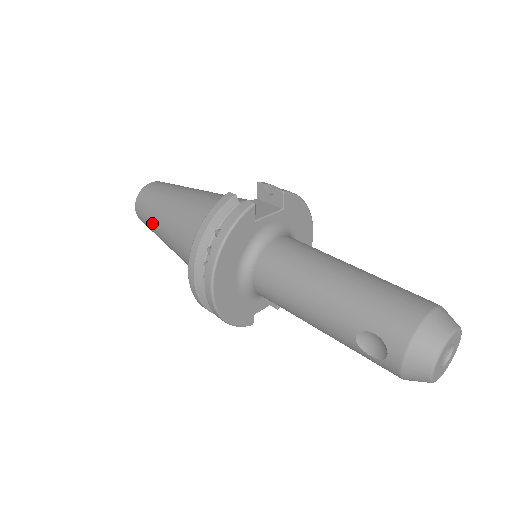
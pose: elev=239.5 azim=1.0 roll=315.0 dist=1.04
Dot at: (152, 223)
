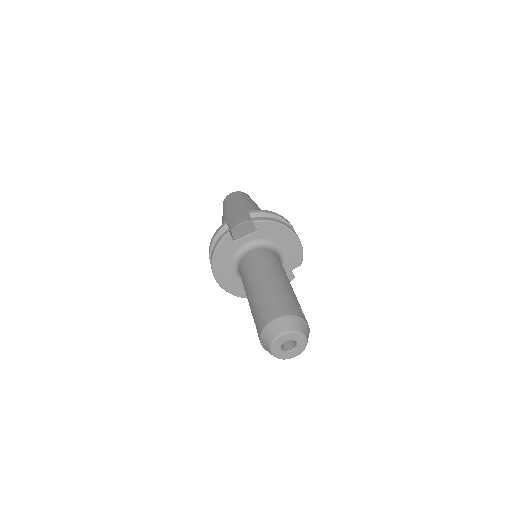
Dot at: occluded
